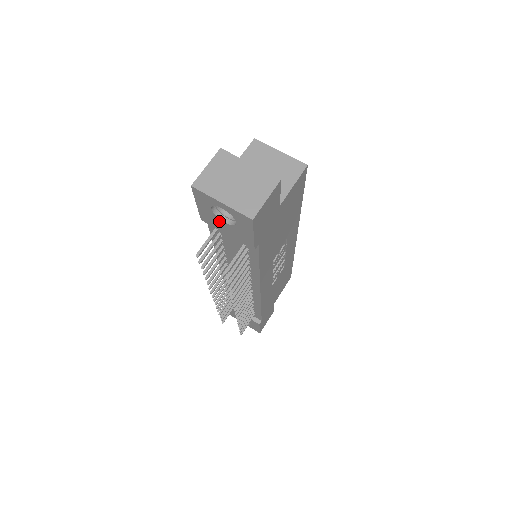
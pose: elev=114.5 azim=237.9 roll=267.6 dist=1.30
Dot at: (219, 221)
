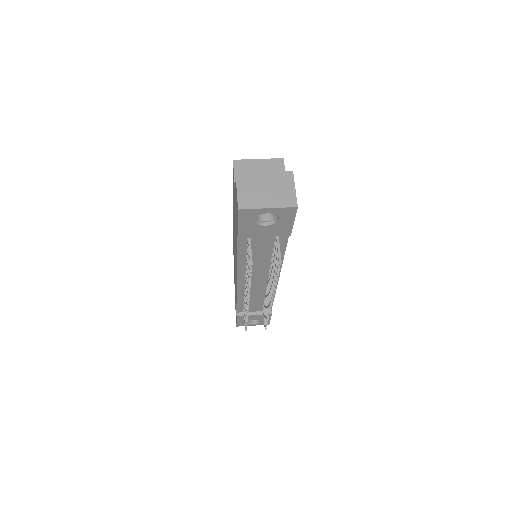
Dot at: (259, 228)
